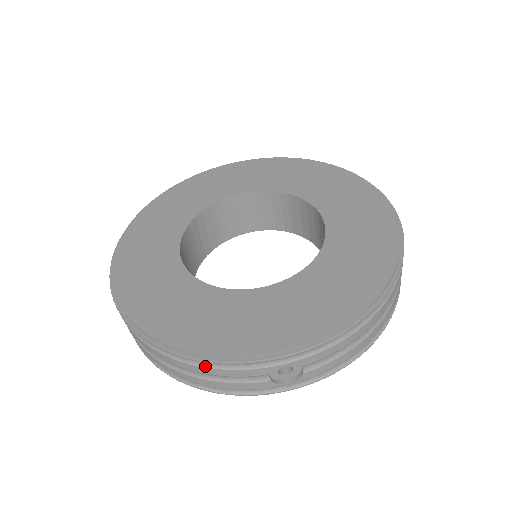
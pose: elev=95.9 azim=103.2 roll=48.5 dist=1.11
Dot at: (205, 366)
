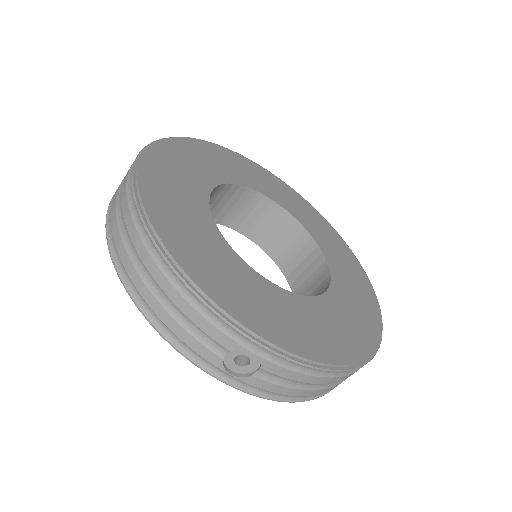
Dot at: (185, 296)
